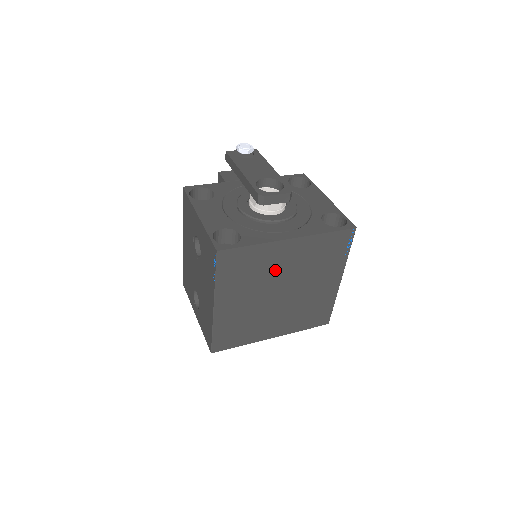
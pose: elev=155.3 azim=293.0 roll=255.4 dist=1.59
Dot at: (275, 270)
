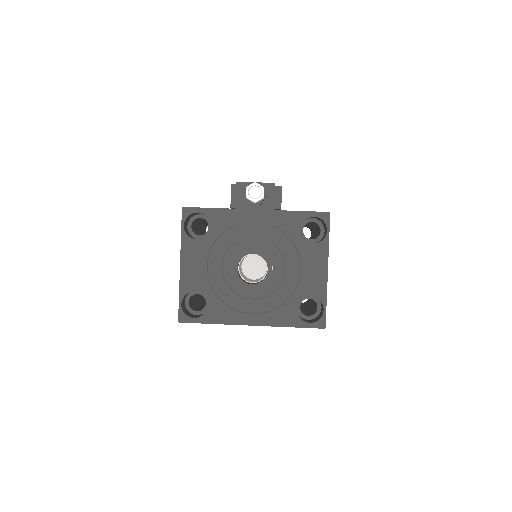
Dot at: occluded
